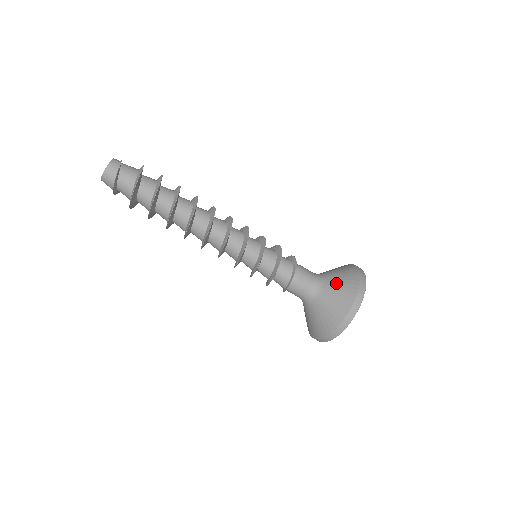
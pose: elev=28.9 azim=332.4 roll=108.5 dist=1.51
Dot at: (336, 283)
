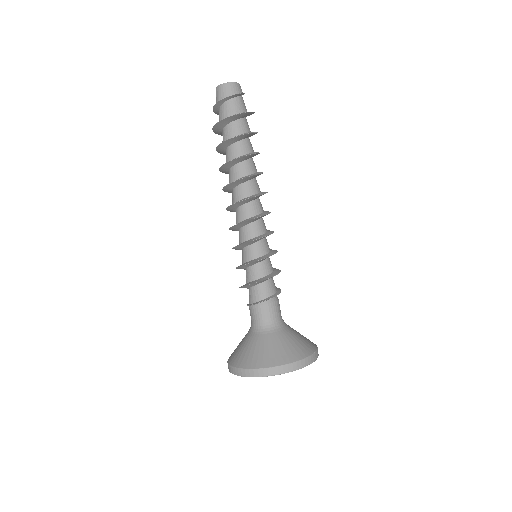
Dot at: occluded
